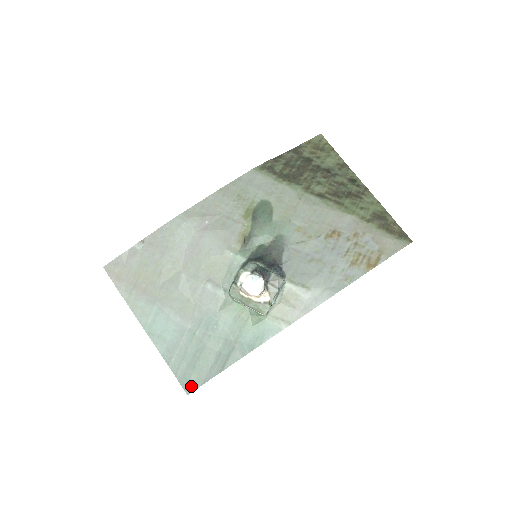
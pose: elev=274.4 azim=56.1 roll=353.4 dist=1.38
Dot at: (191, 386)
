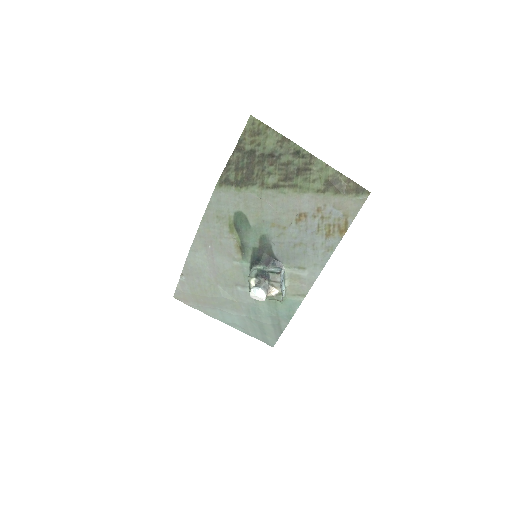
Dot at: (271, 343)
